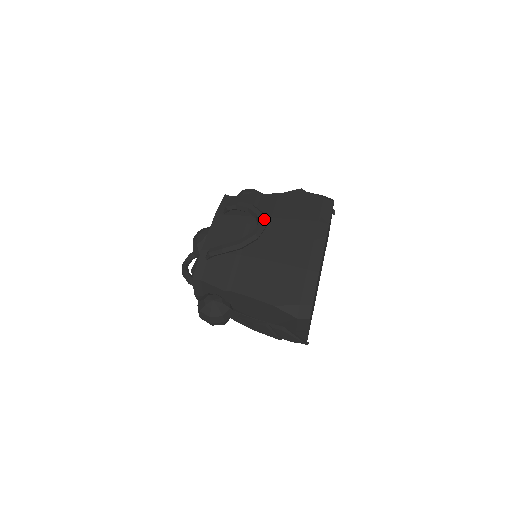
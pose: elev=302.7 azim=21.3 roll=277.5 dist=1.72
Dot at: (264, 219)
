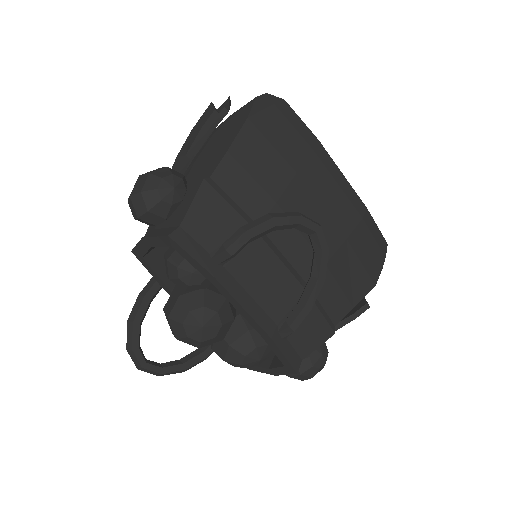
Dot at: (310, 220)
